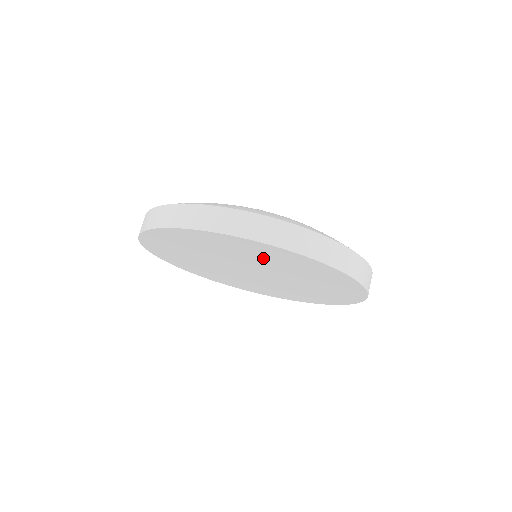
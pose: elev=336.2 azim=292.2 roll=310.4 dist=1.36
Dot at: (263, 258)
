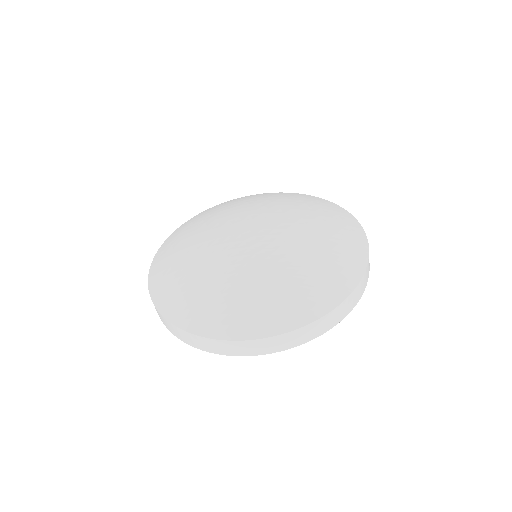
Dot at: occluded
